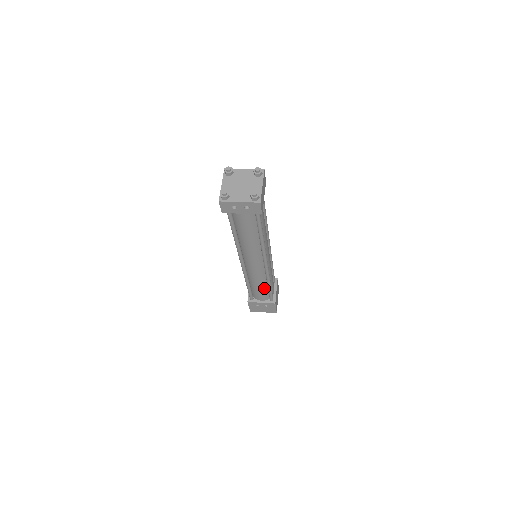
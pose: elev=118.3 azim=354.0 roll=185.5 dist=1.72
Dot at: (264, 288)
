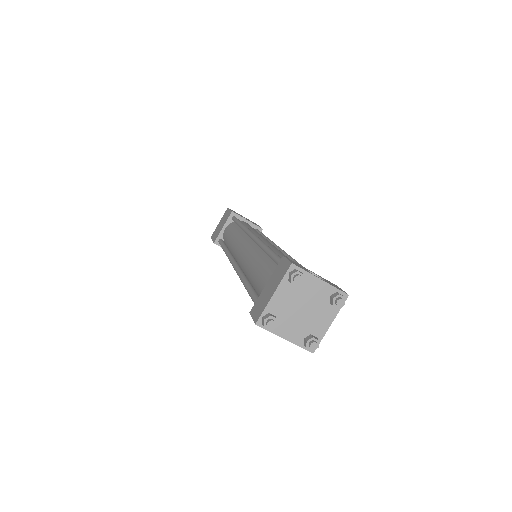
Dot at: occluded
